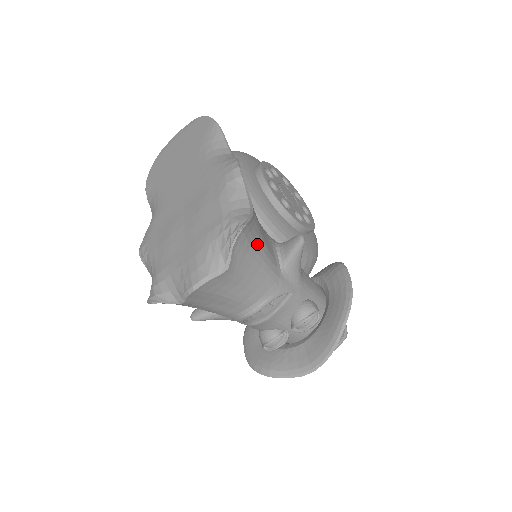
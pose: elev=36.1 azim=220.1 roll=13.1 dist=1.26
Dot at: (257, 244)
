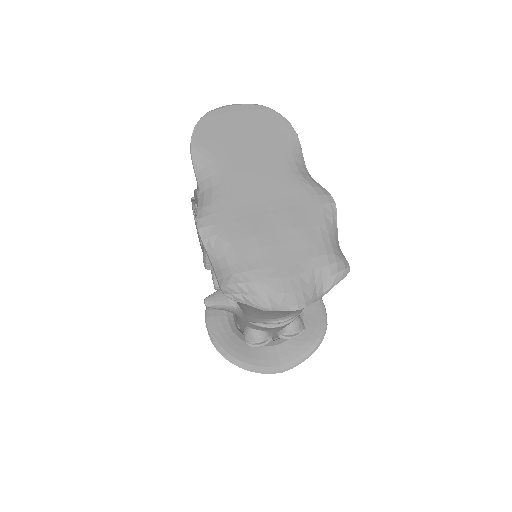
Dot at: occluded
